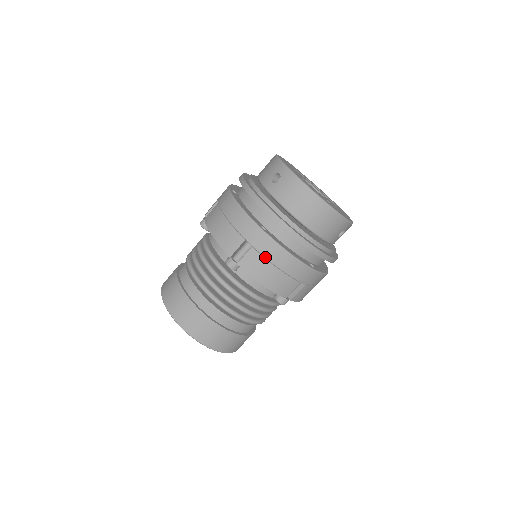
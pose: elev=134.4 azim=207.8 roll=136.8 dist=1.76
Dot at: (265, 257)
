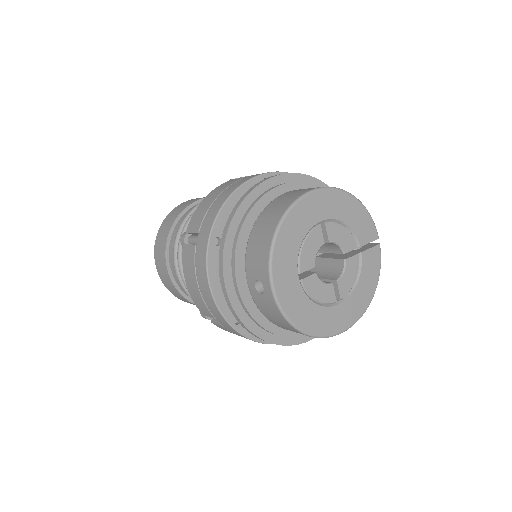
Dot at: (238, 335)
